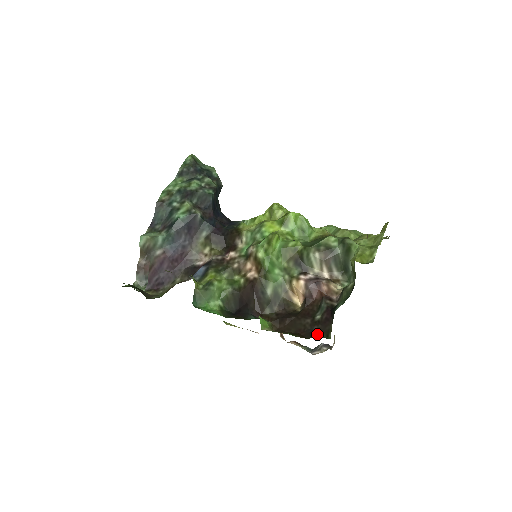
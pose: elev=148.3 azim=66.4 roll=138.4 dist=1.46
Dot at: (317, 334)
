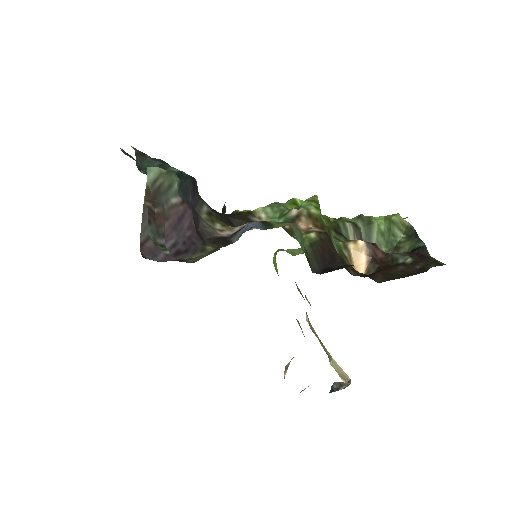
Dot at: (430, 266)
